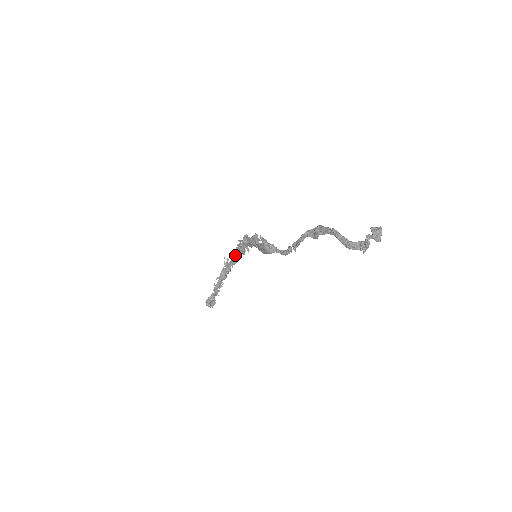
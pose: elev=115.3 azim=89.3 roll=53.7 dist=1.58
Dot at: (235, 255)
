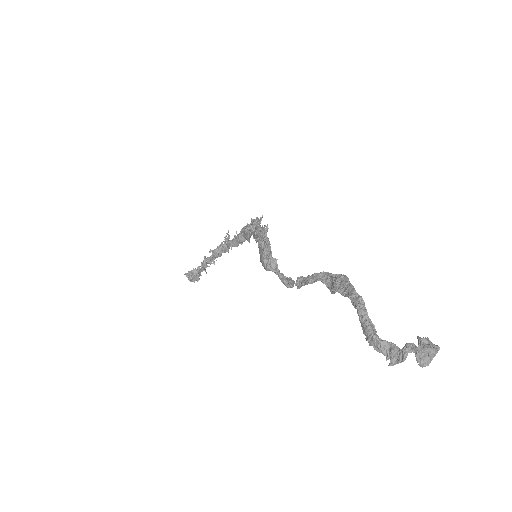
Dot at: (237, 237)
